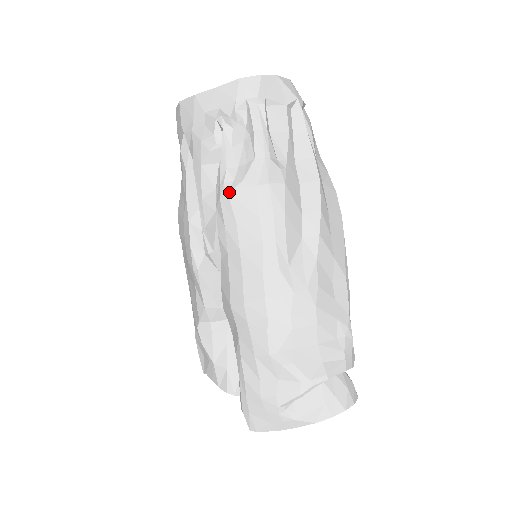
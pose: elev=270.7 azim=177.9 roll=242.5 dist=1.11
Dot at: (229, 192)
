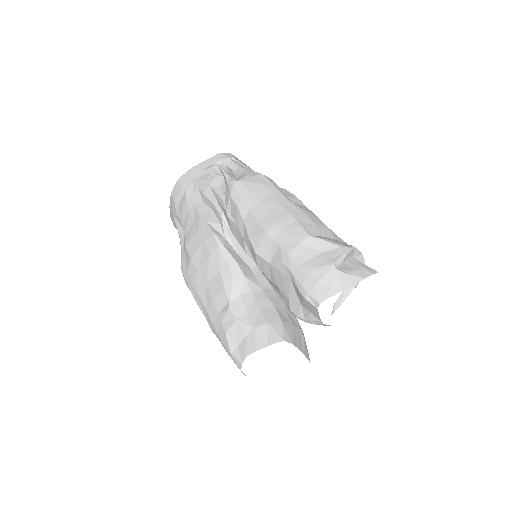
Dot at: (239, 180)
